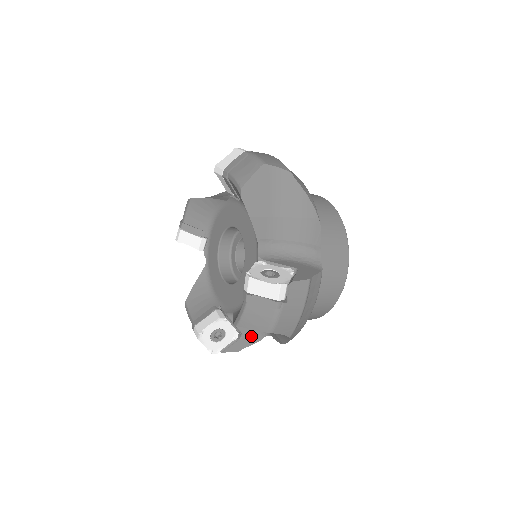
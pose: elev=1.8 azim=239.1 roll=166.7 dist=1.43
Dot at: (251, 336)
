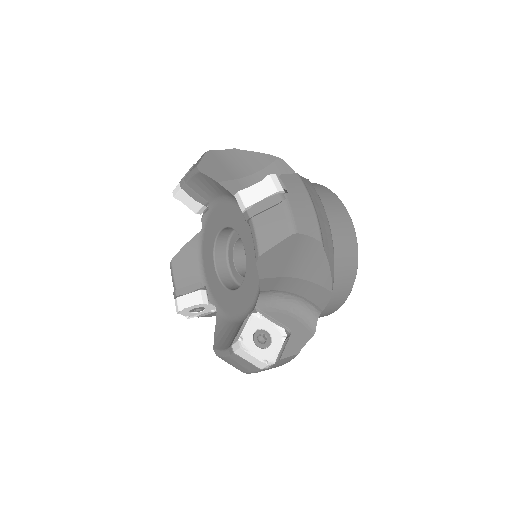
Dot at: occluded
